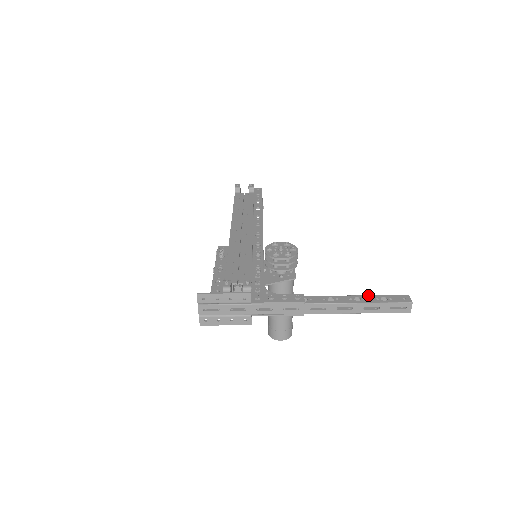
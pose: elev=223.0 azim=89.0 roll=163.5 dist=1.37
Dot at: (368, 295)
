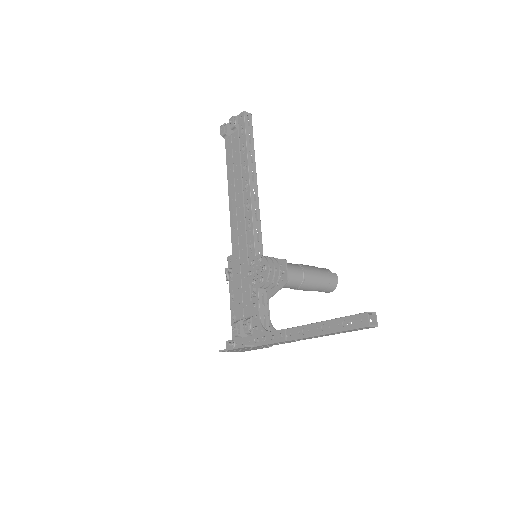
Dot at: (332, 320)
